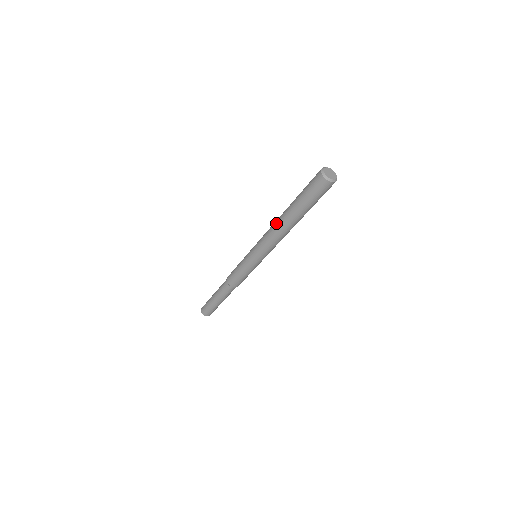
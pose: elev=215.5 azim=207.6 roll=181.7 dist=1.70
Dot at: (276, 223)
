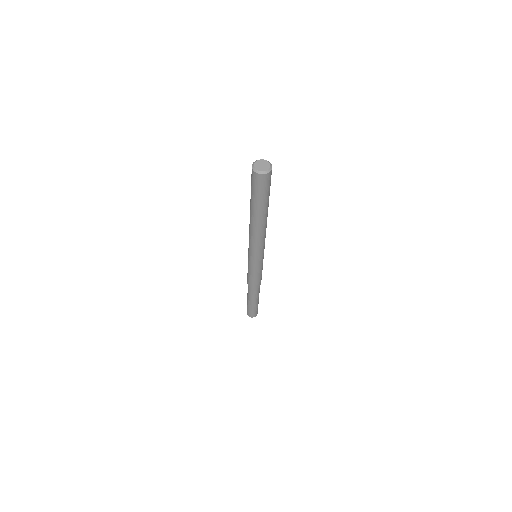
Dot at: (250, 226)
